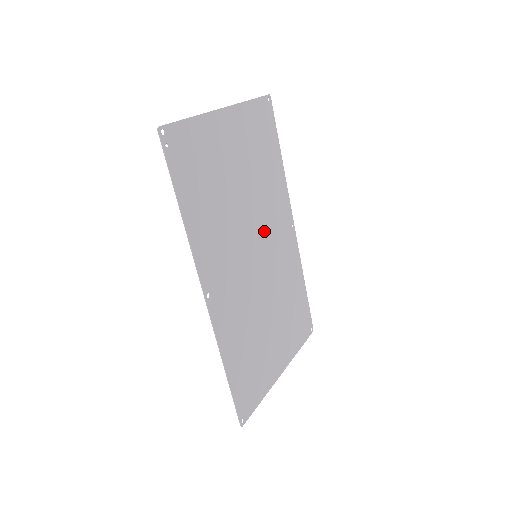
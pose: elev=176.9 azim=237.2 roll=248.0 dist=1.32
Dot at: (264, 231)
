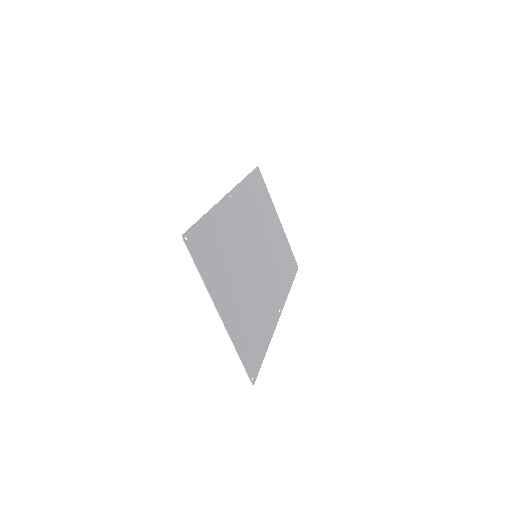
Dot at: (266, 266)
